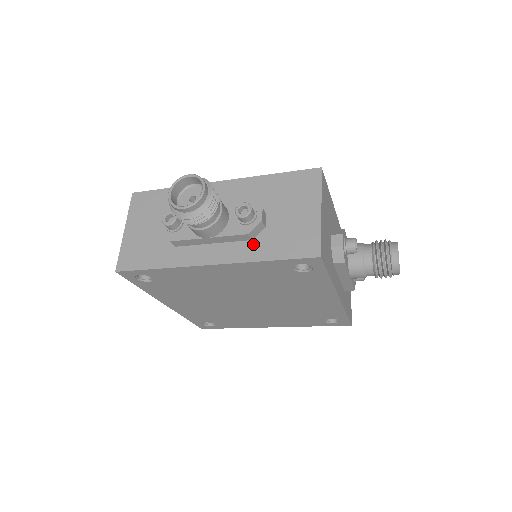
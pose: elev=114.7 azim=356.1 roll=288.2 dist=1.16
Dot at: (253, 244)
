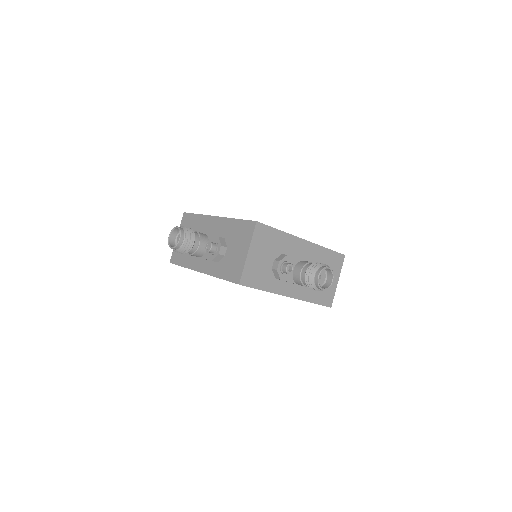
Dot at: (218, 265)
